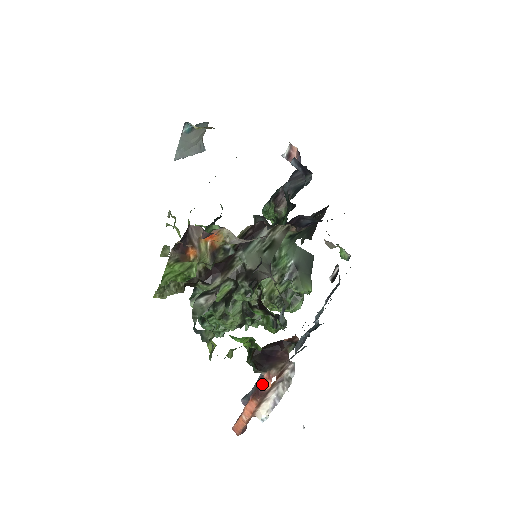
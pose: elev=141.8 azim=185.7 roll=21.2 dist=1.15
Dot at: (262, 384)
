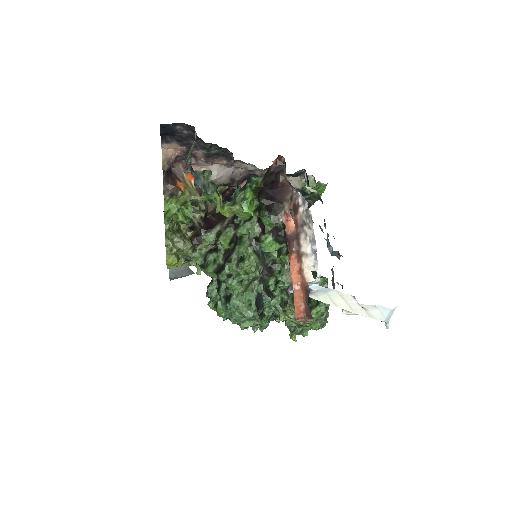
Dot at: (287, 230)
